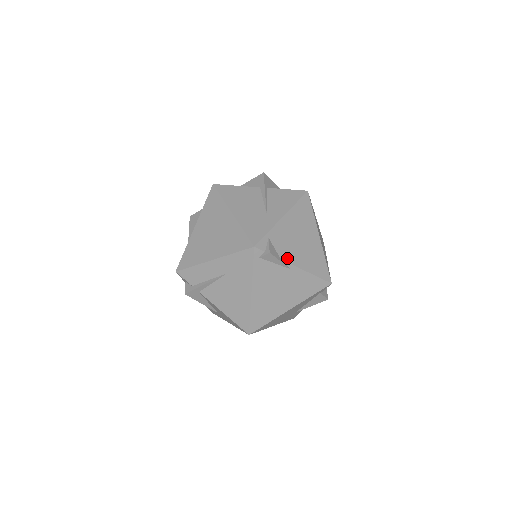
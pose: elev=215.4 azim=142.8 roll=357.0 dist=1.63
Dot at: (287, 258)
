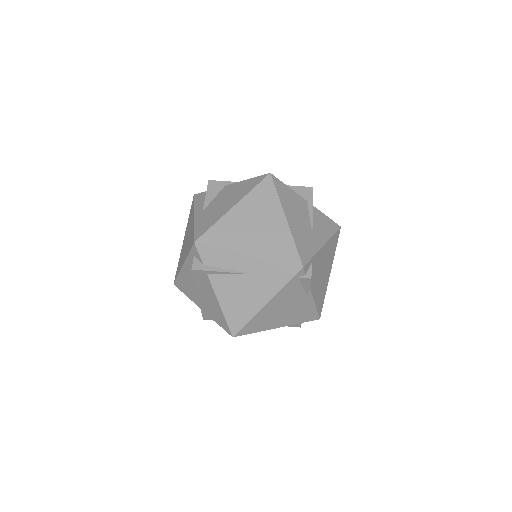
Dot at: (312, 286)
